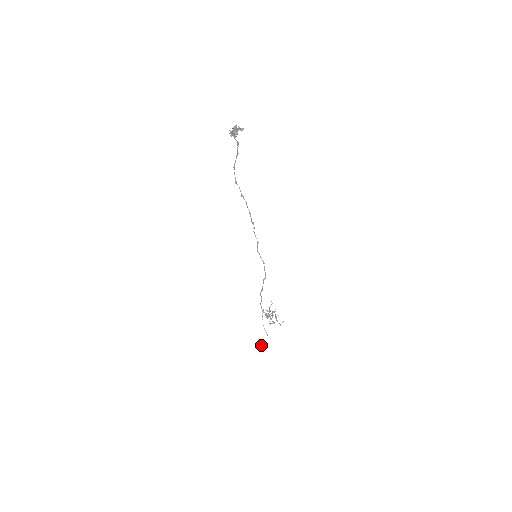
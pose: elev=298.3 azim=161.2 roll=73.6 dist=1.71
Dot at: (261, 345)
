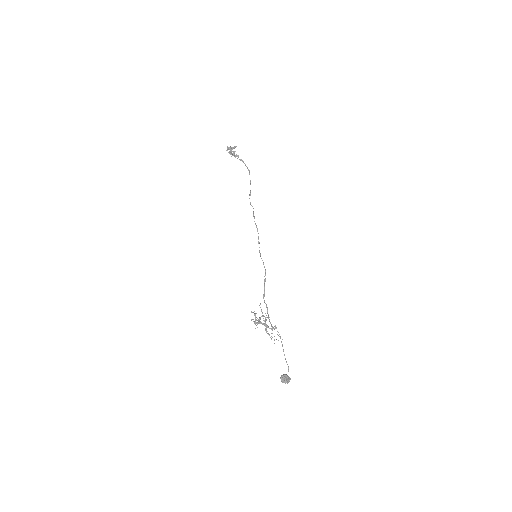
Dot at: (281, 380)
